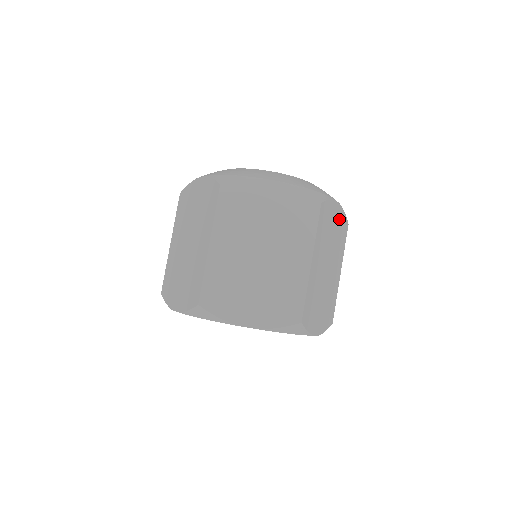
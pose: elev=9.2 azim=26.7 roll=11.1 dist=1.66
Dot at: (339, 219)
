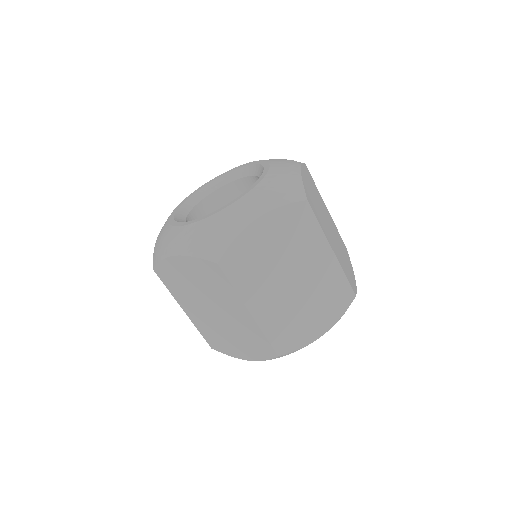
Dot at: occluded
